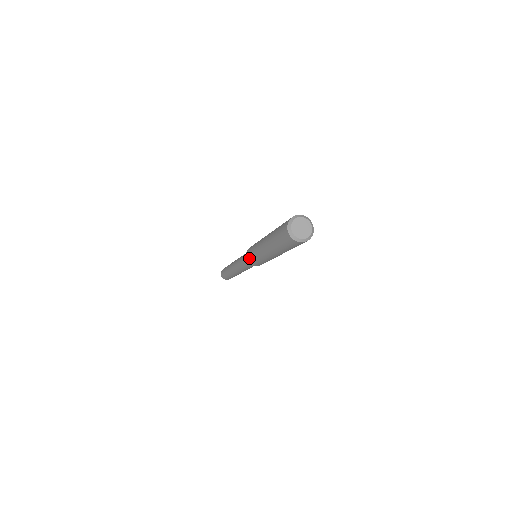
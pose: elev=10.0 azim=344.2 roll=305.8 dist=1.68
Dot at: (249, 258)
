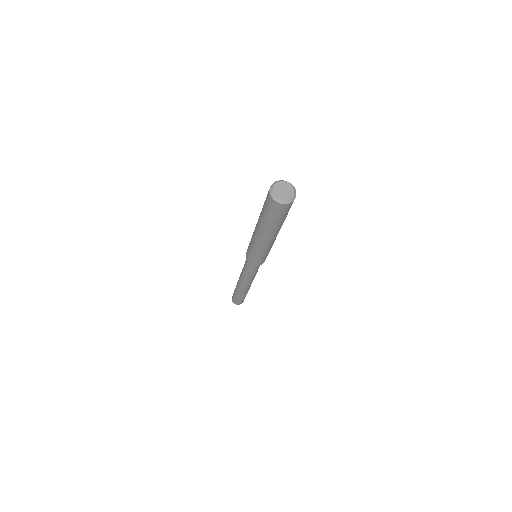
Dot at: (251, 259)
